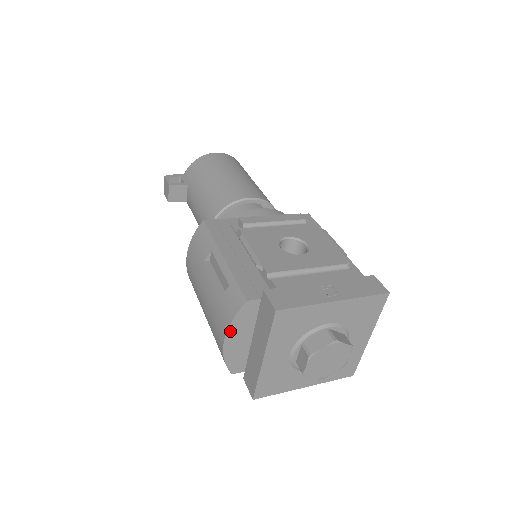
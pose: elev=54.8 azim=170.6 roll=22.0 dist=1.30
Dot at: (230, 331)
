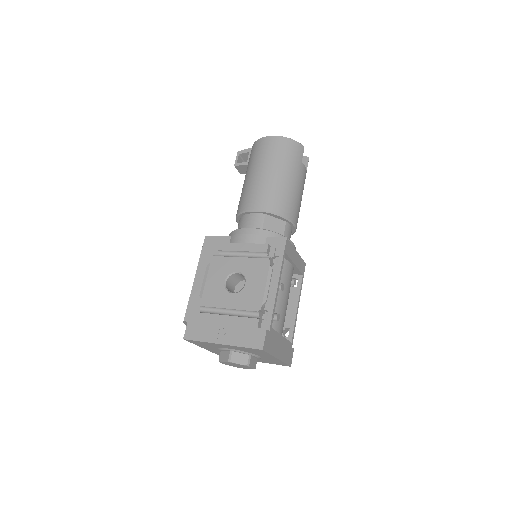
Dot at: occluded
